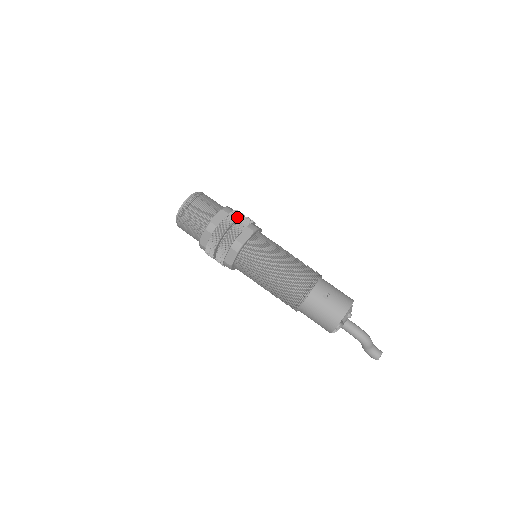
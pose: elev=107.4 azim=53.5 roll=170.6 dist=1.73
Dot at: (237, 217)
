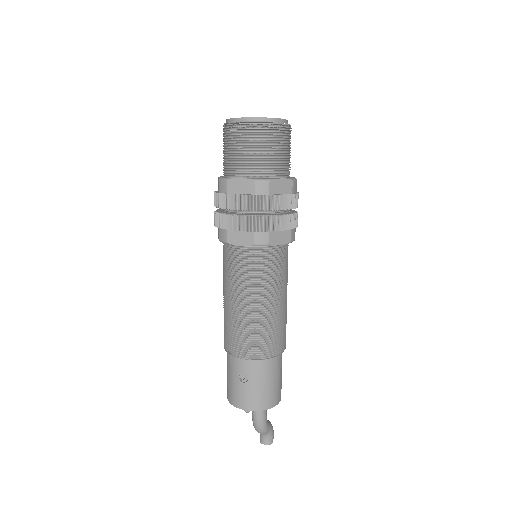
Dot at: (257, 209)
